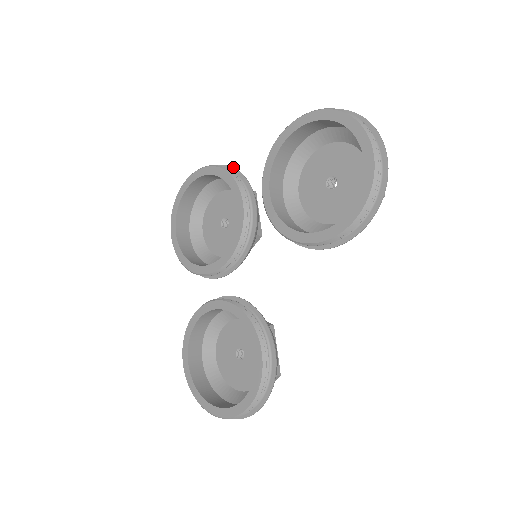
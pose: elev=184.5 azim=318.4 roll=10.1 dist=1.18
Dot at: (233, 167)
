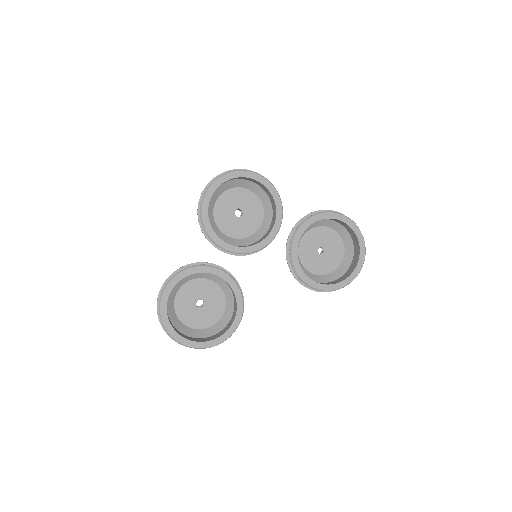
Dot at: occluded
